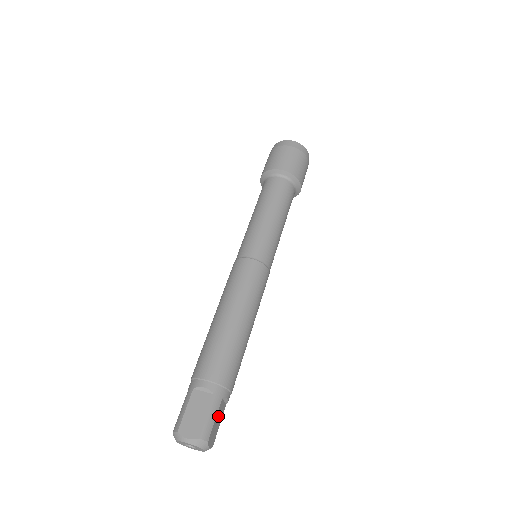
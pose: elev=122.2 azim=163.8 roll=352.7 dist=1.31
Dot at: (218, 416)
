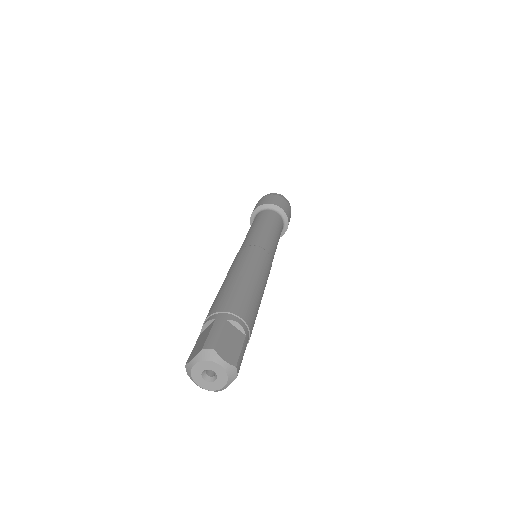
Dot at: occluded
